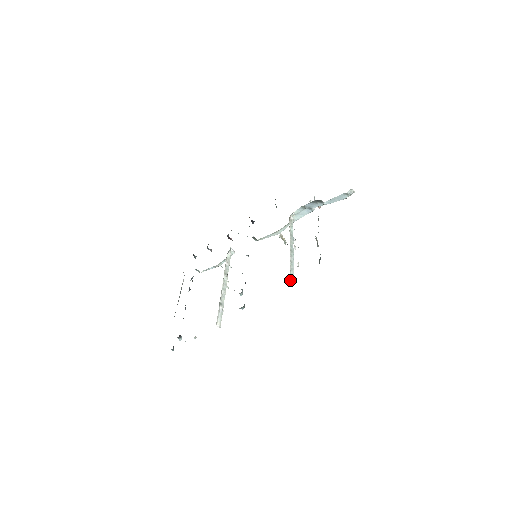
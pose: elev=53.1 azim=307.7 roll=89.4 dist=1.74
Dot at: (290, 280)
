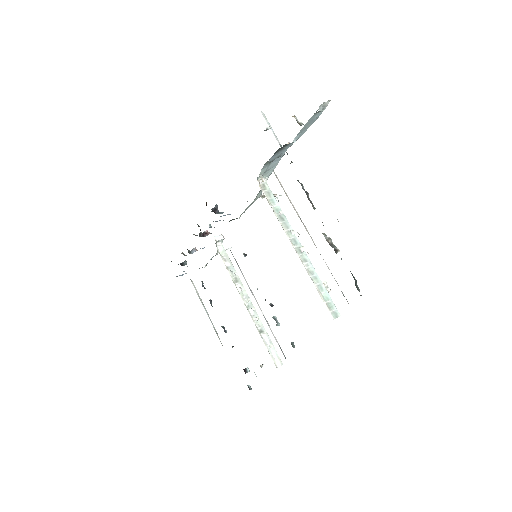
Dot at: (330, 312)
